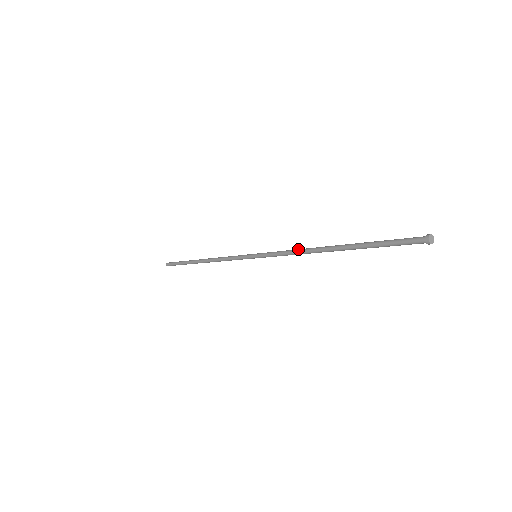
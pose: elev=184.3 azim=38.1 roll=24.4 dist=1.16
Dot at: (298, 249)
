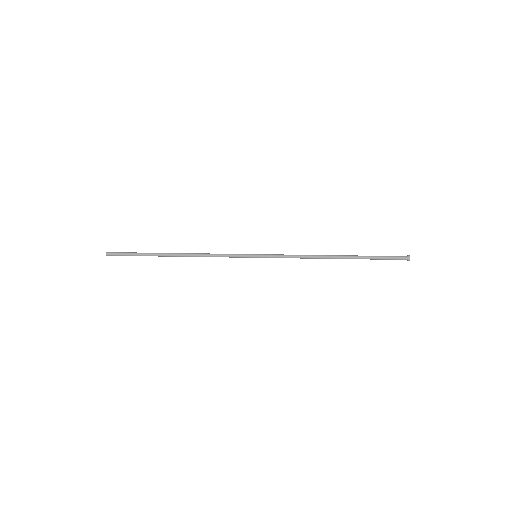
Dot at: occluded
